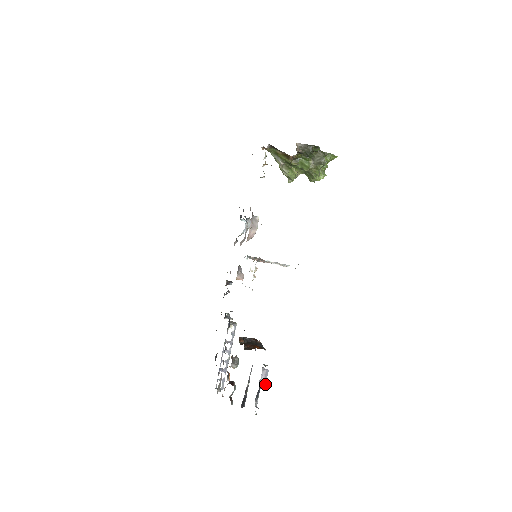
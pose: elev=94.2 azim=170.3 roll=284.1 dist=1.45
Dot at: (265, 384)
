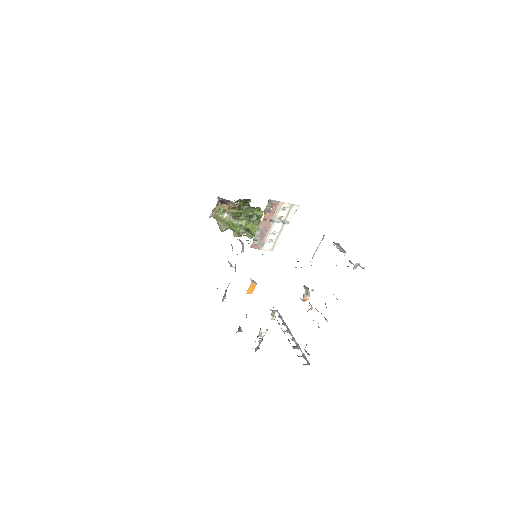
Dot at: (345, 251)
